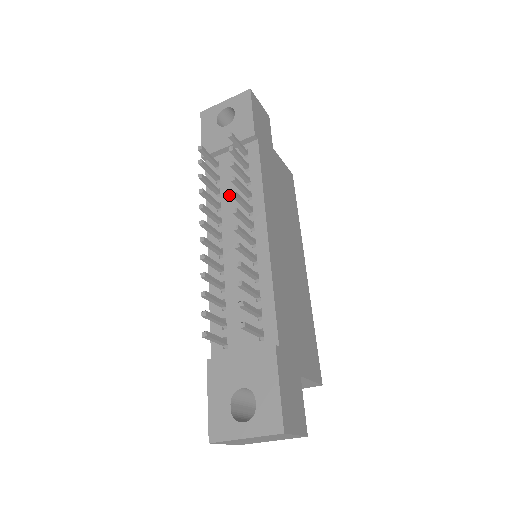
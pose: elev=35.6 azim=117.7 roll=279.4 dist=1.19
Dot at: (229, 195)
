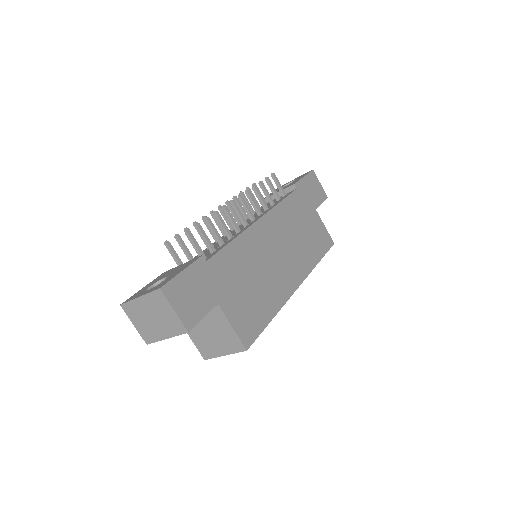
Dot at: occluded
